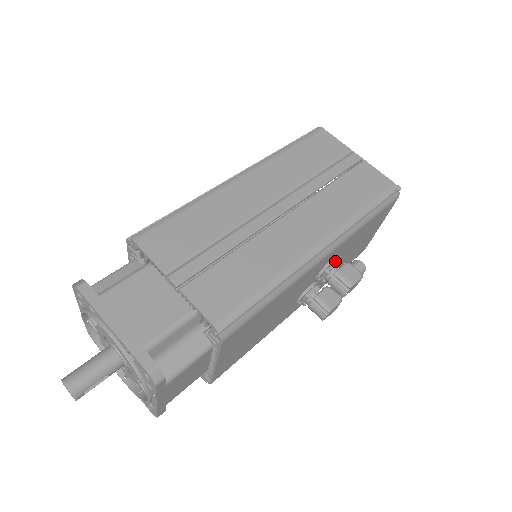
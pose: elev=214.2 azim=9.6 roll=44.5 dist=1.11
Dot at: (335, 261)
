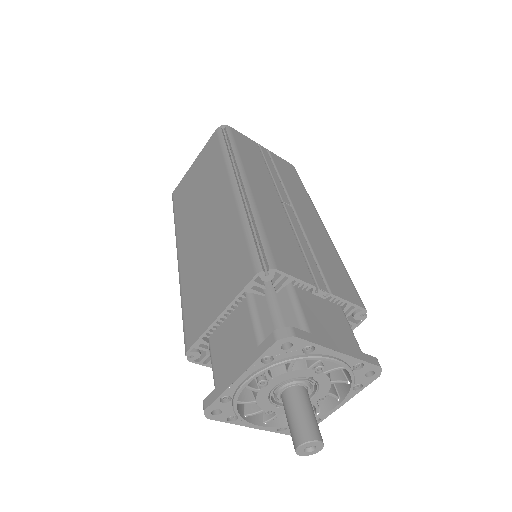
Dot at: occluded
